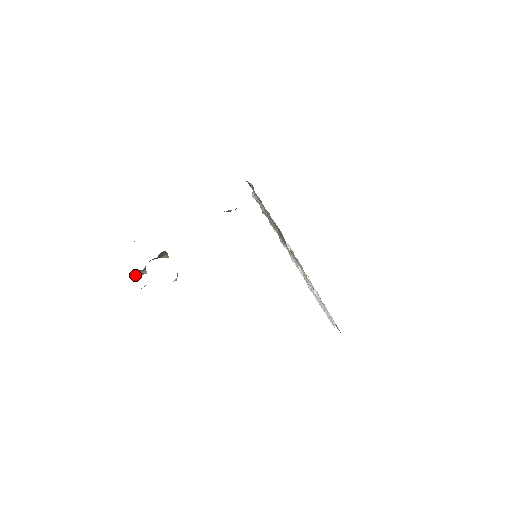
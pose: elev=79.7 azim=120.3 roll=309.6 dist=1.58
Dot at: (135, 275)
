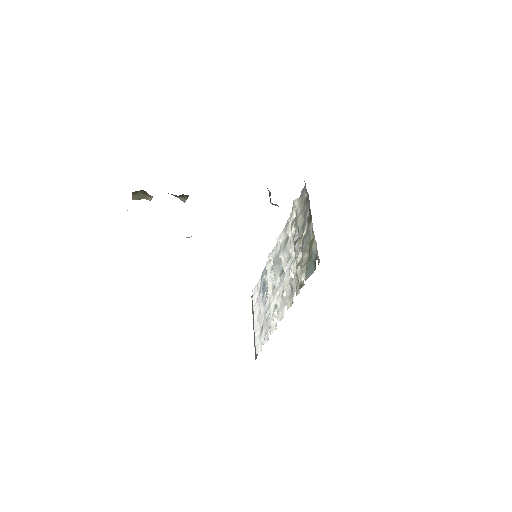
Dot at: (138, 194)
